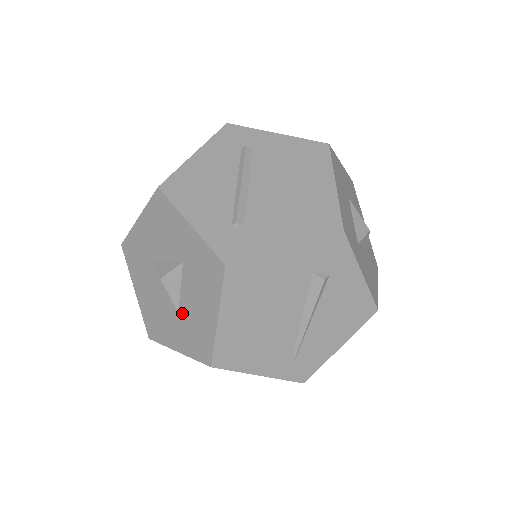
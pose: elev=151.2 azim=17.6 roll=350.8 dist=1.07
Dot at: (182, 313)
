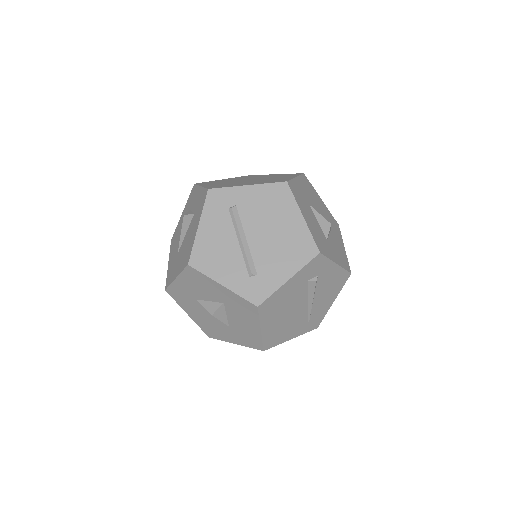
Dot at: (232, 327)
